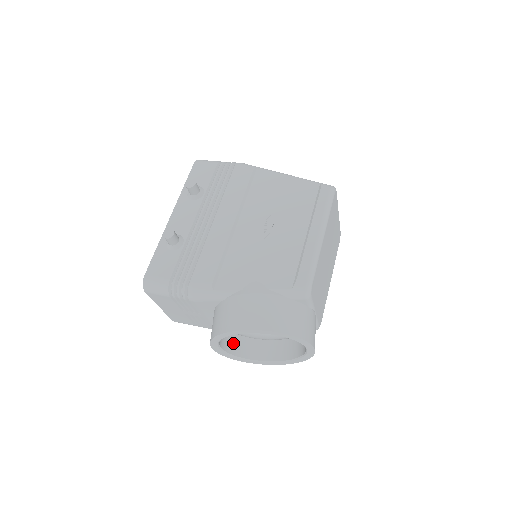
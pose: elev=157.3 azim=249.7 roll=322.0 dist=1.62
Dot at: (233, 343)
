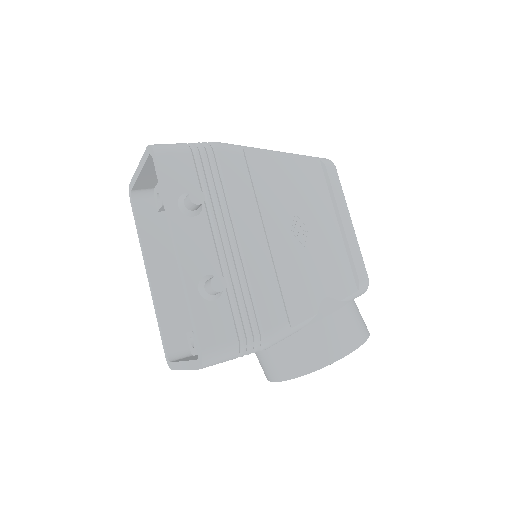
Dot at: occluded
